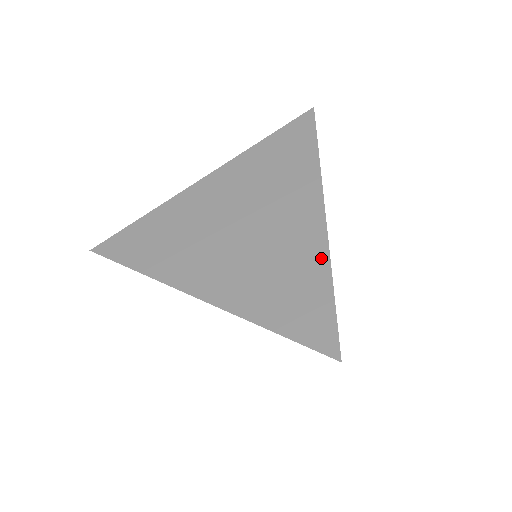
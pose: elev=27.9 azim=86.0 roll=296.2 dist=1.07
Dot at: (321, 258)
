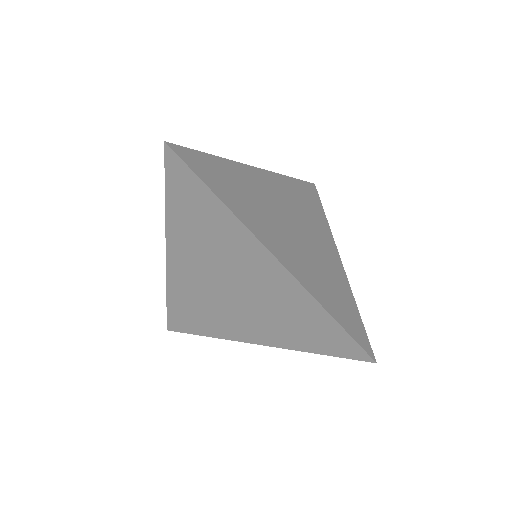
Dot at: occluded
